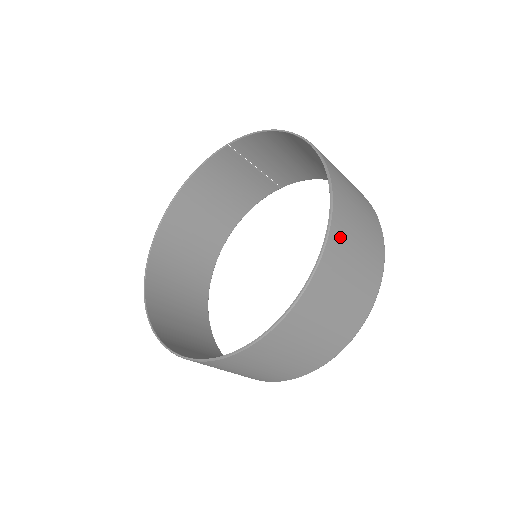
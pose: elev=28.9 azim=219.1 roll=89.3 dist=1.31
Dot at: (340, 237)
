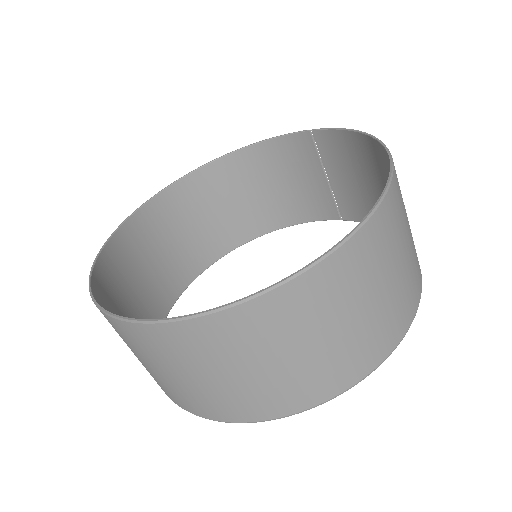
Dot at: (346, 271)
